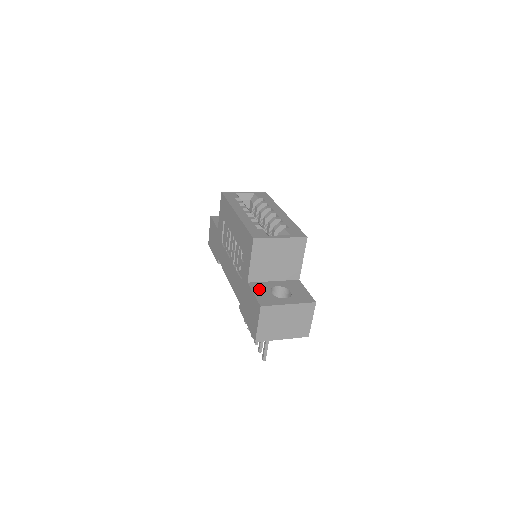
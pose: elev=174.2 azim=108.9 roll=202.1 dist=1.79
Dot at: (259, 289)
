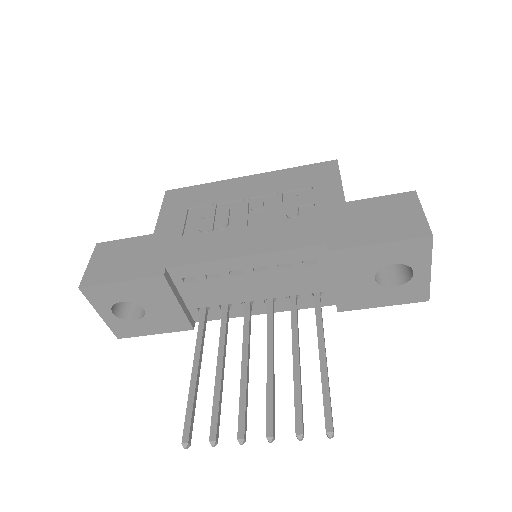
Dot at: occluded
